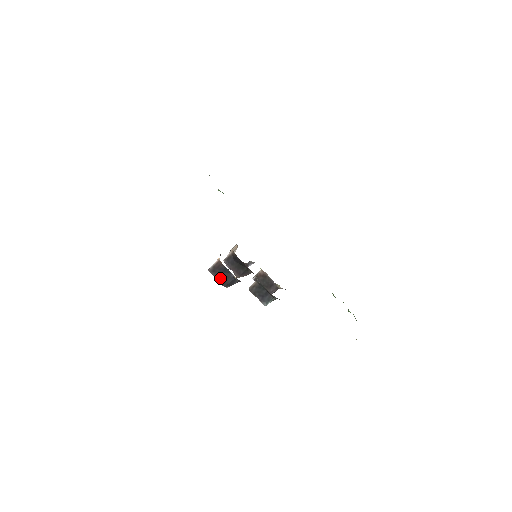
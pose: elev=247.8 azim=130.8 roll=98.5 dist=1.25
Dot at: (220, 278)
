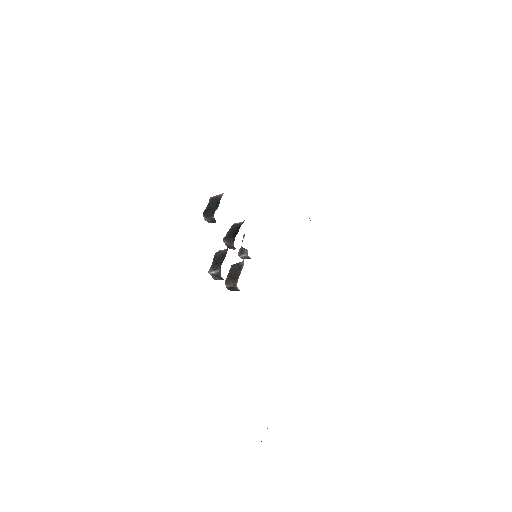
Dot at: (209, 207)
